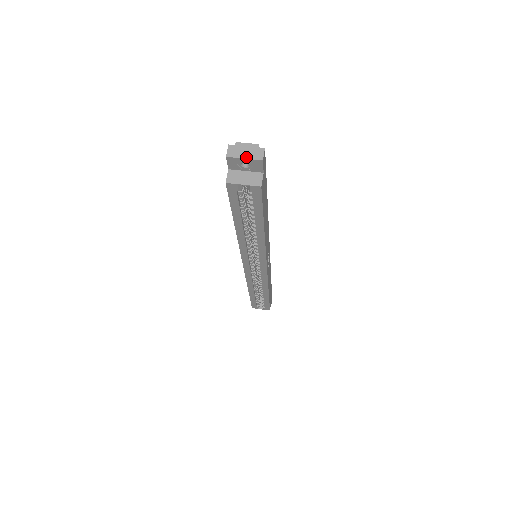
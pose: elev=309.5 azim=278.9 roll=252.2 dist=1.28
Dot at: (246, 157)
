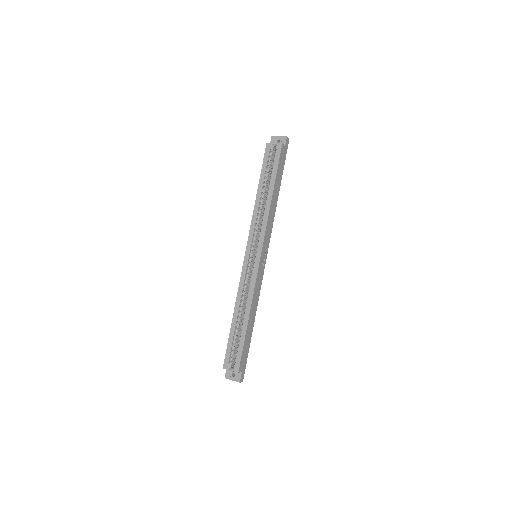
Dot at: (280, 136)
